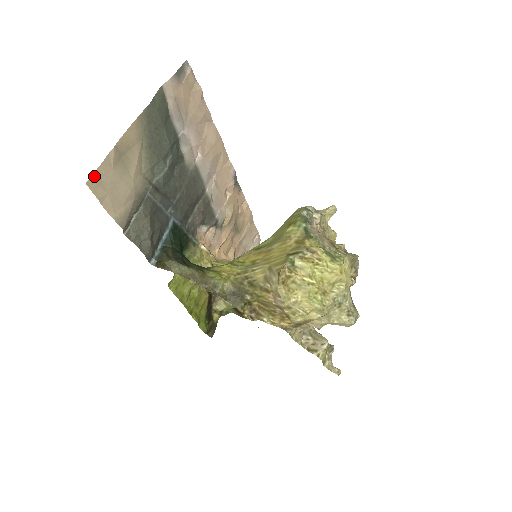
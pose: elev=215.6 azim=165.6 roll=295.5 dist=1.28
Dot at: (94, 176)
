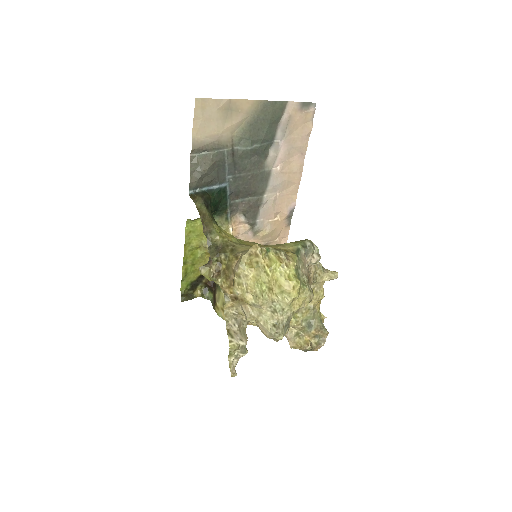
Dot at: (204, 100)
